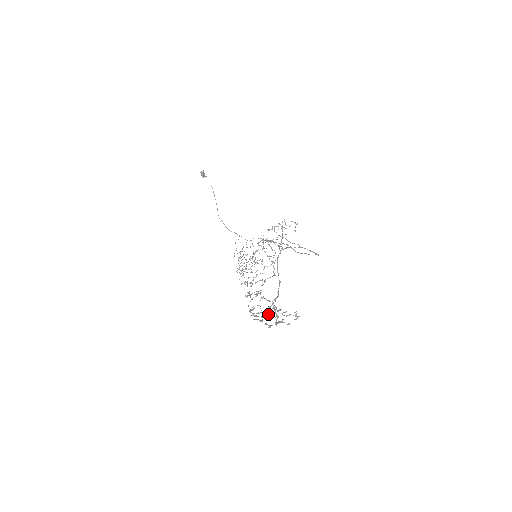
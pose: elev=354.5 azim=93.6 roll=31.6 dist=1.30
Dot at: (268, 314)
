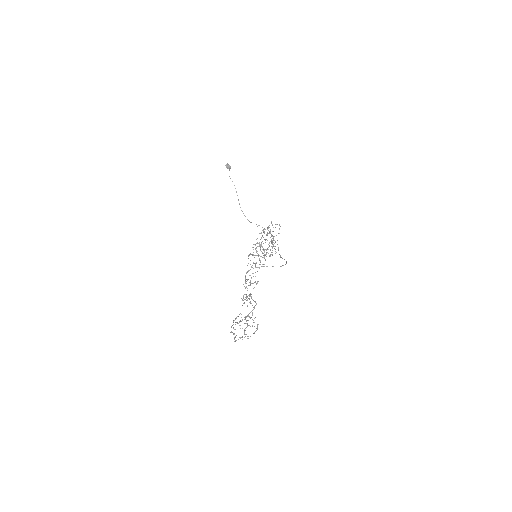
Dot at: occluded
